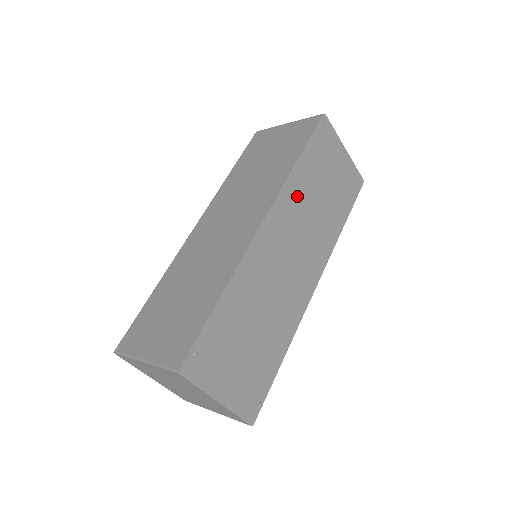
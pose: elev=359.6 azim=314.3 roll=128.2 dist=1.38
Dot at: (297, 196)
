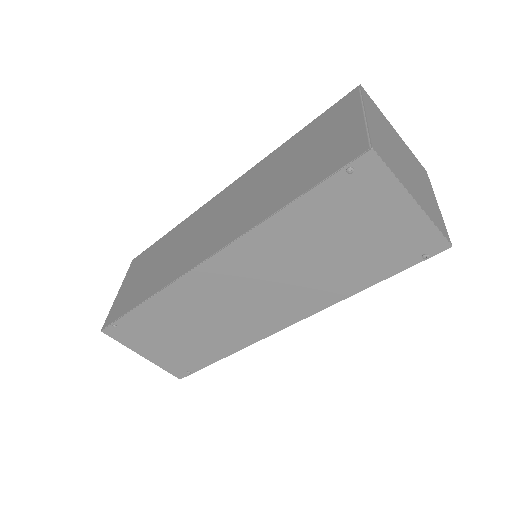
Dot at: (272, 245)
